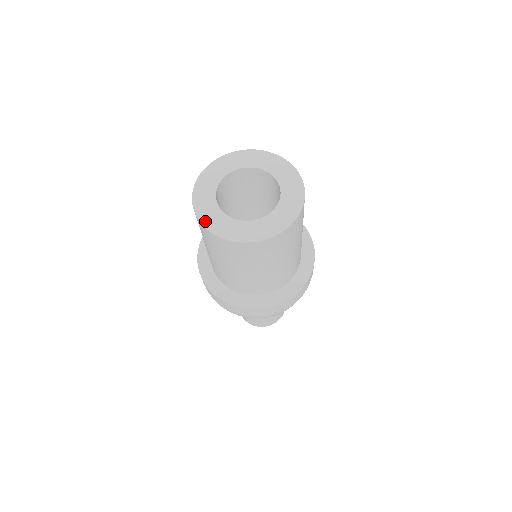
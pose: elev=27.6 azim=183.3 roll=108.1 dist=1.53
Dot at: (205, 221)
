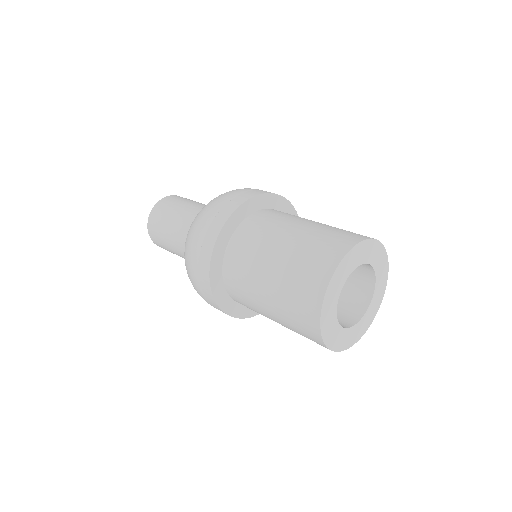
Dot at: (331, 345)
